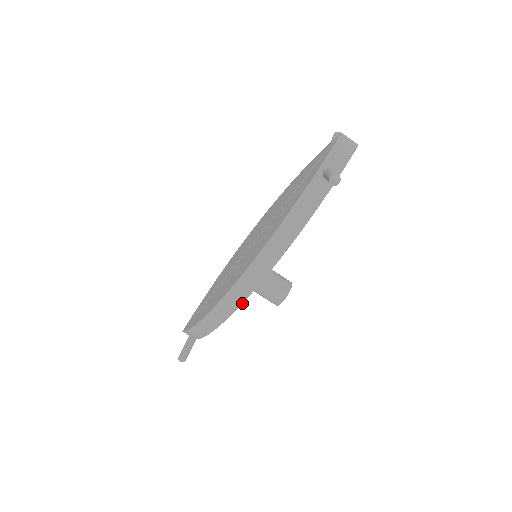
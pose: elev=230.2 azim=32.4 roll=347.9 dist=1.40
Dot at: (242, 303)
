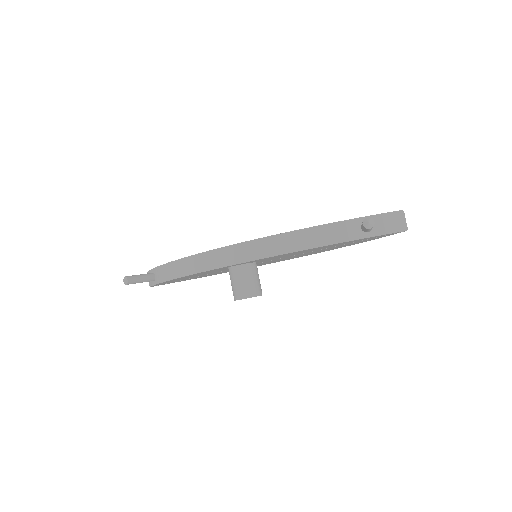
Dot at: (213, 269)
